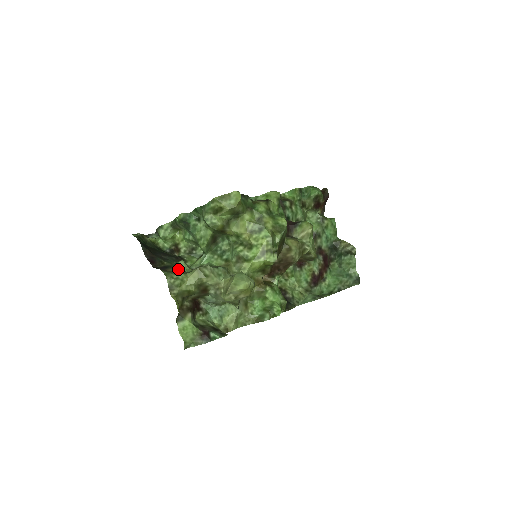
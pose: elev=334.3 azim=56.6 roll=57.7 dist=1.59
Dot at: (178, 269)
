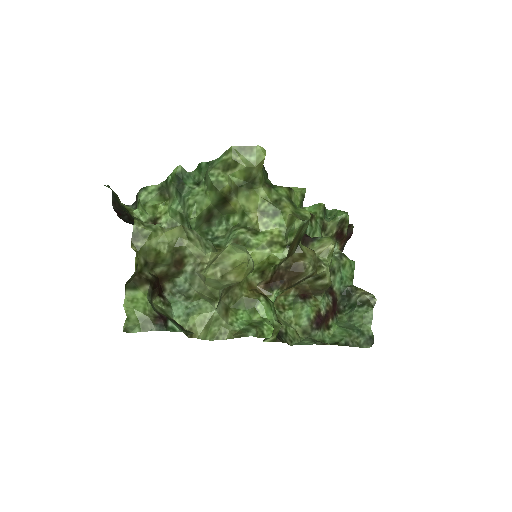
Dot at: occluded
